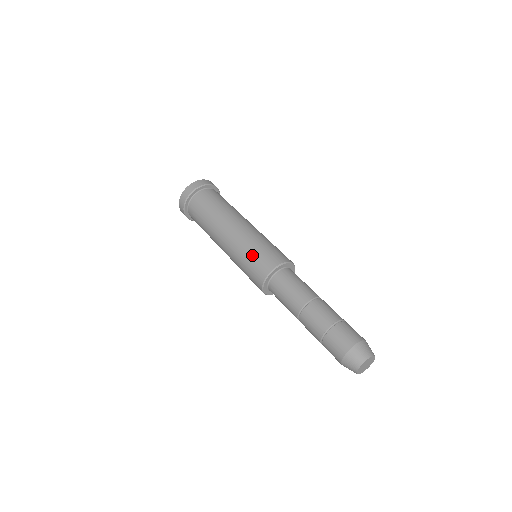
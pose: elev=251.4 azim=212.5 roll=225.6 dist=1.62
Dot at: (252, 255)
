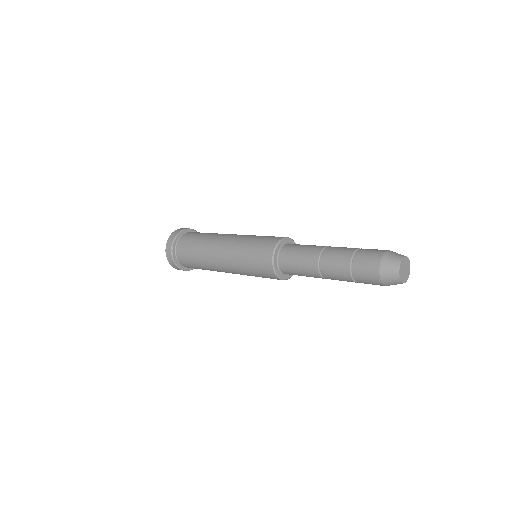
Dot at: (258, 238)
